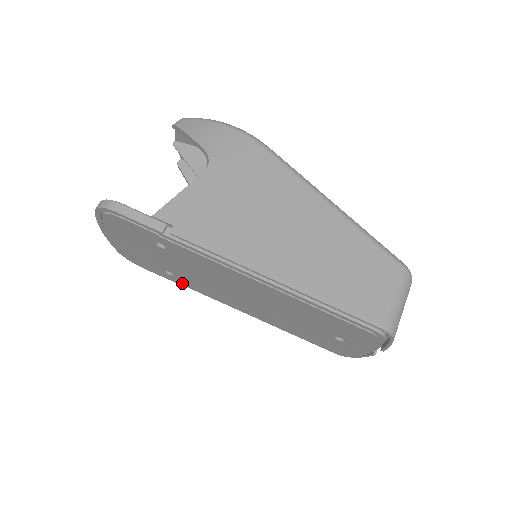
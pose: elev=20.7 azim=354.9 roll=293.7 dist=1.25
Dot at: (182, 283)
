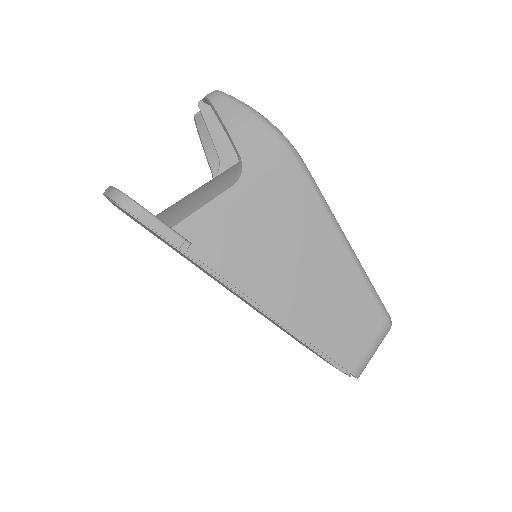
Dot at: occluded
